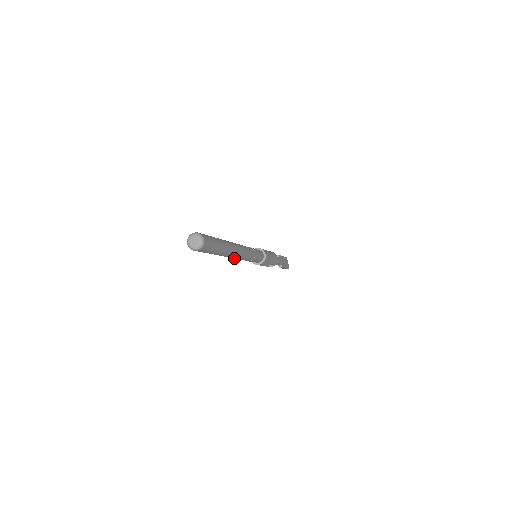
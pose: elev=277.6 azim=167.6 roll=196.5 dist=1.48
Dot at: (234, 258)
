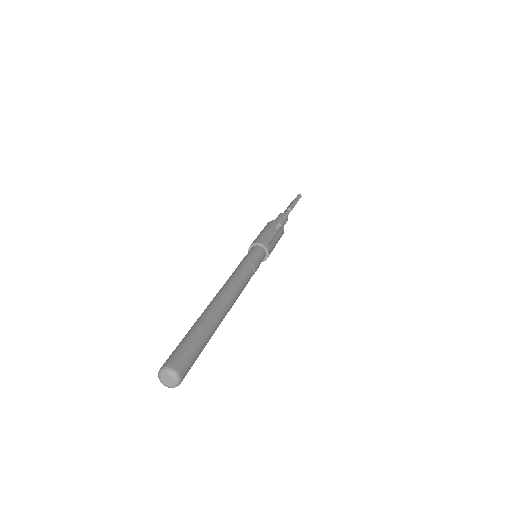
Dot at: occluded
